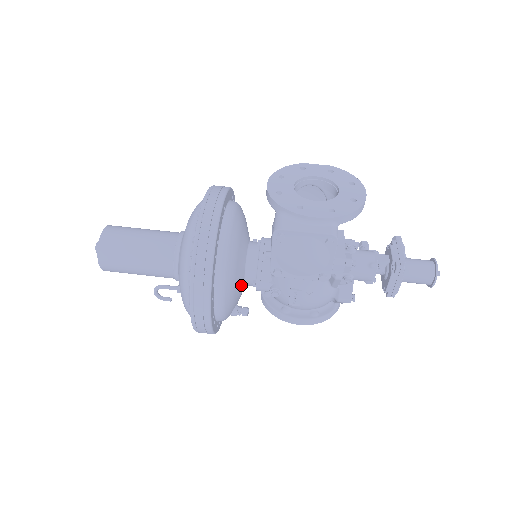
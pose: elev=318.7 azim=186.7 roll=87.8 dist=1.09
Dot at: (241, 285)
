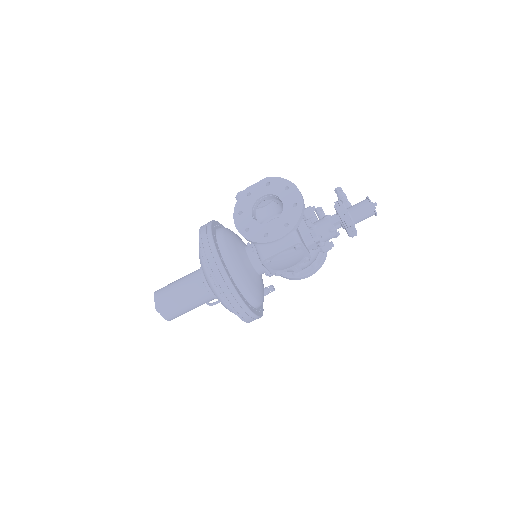
Dot at: (259, 280)
